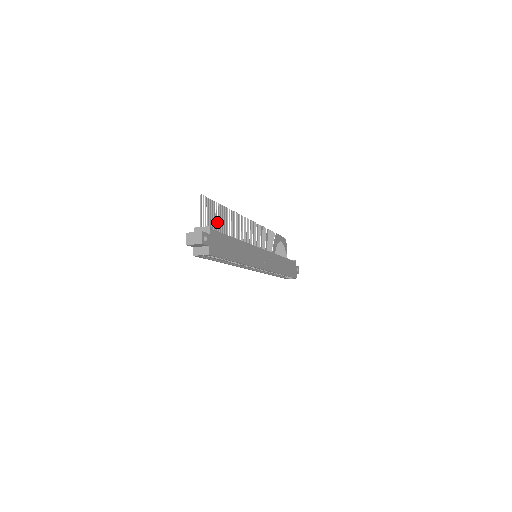
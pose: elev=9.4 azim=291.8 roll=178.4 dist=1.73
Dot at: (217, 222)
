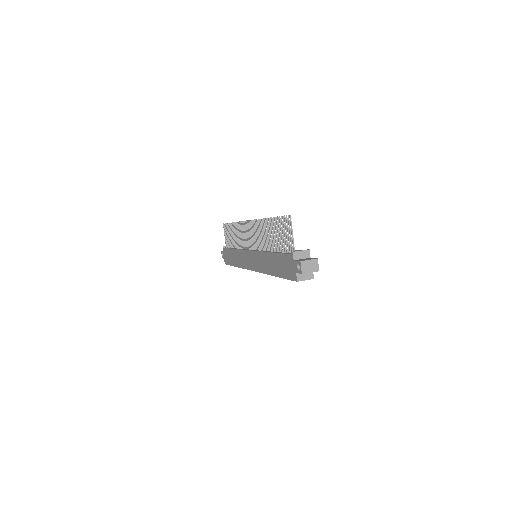
Dot at: (278, 237)
